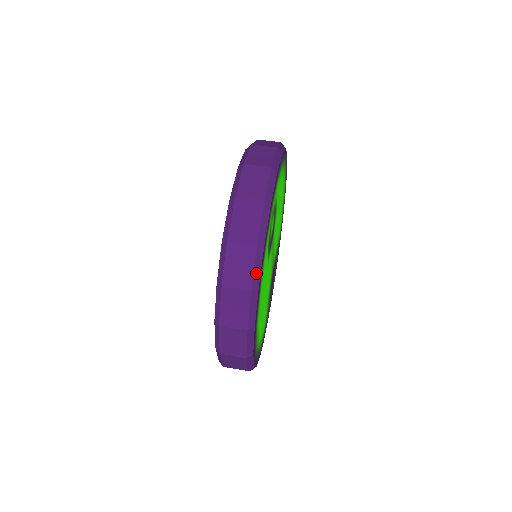
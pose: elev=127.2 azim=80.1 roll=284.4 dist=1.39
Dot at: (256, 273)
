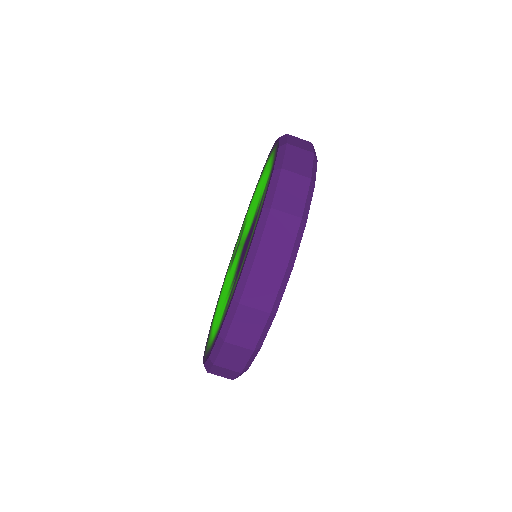
Dot at: (263, 336)
